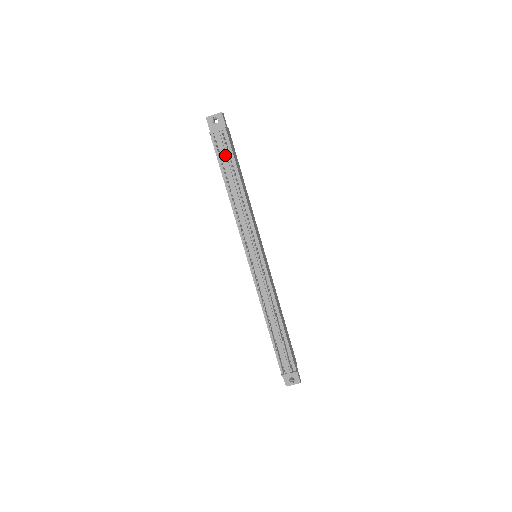
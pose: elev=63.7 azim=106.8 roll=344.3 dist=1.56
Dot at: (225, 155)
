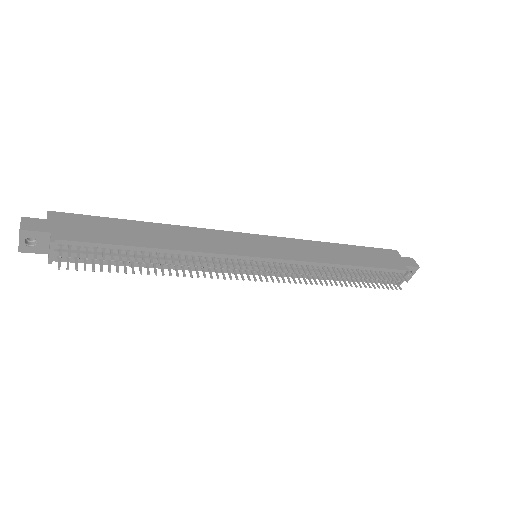
Dot at: (97, 256)
